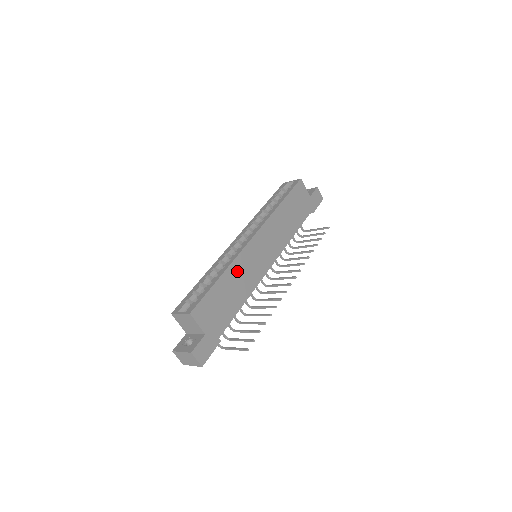
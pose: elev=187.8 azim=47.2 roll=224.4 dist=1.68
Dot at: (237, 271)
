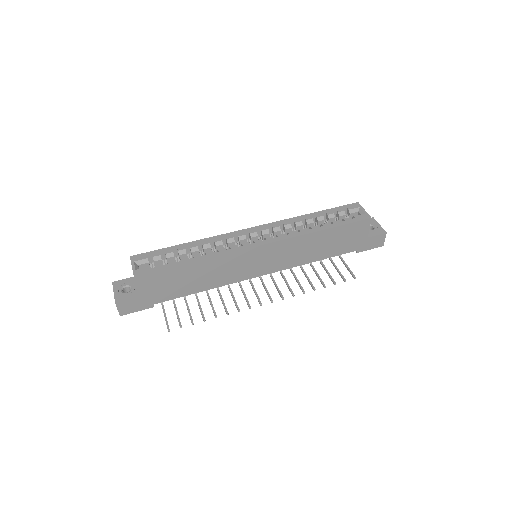
Dot at: (215, 265)
